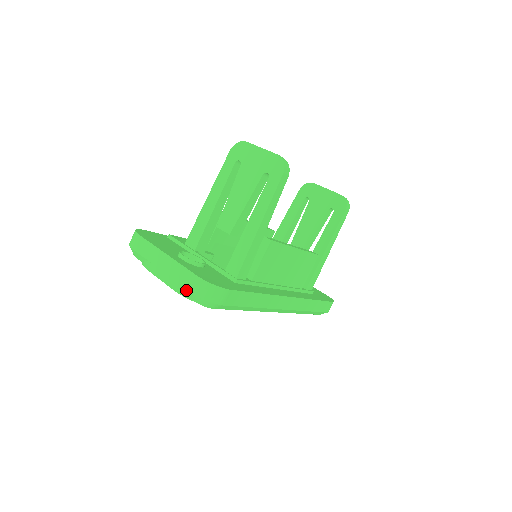
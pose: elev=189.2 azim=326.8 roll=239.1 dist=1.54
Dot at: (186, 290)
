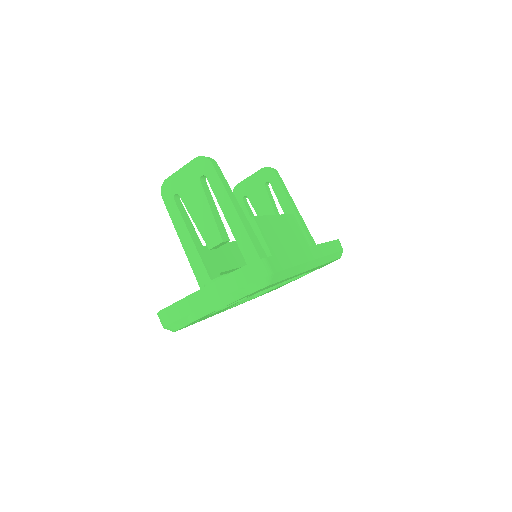
Dot at: (238, 291)
